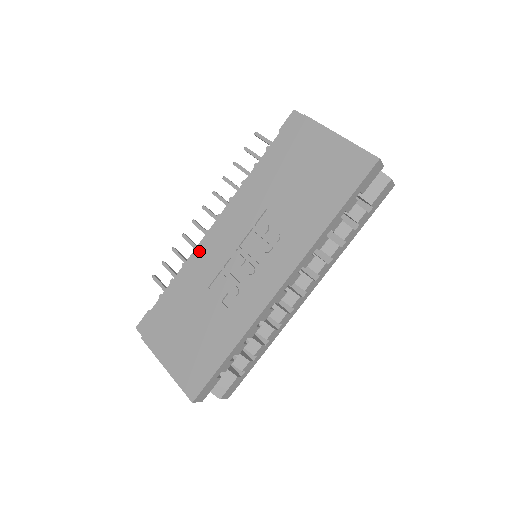
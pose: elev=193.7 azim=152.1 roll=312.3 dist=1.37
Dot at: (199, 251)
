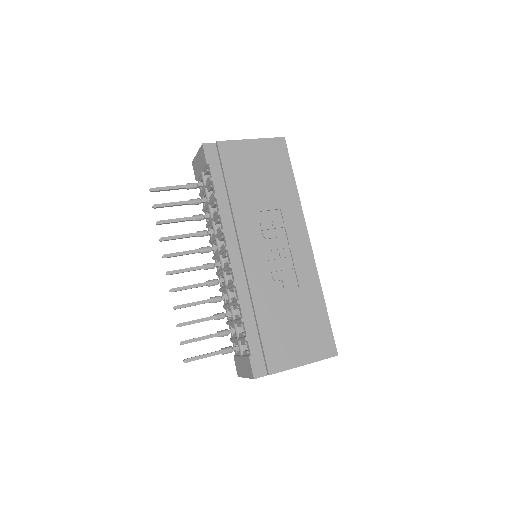
Dot at: (240, 282)
